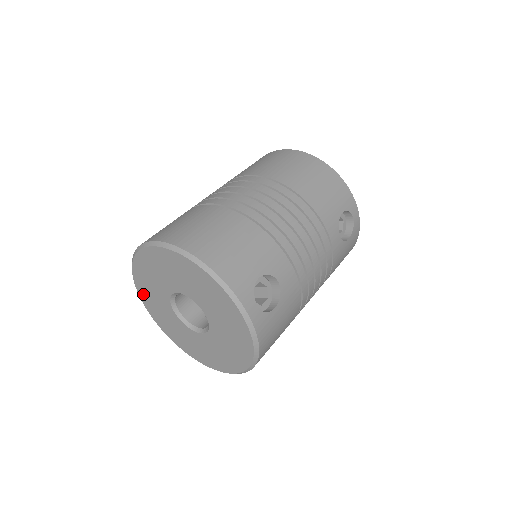
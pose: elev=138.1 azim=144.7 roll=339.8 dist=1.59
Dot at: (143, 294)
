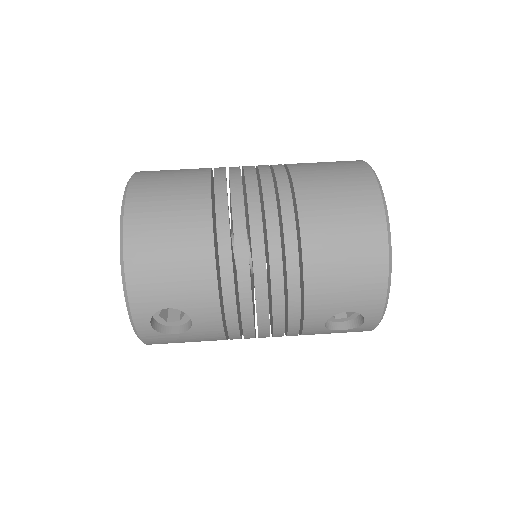
Dot at: occluded
